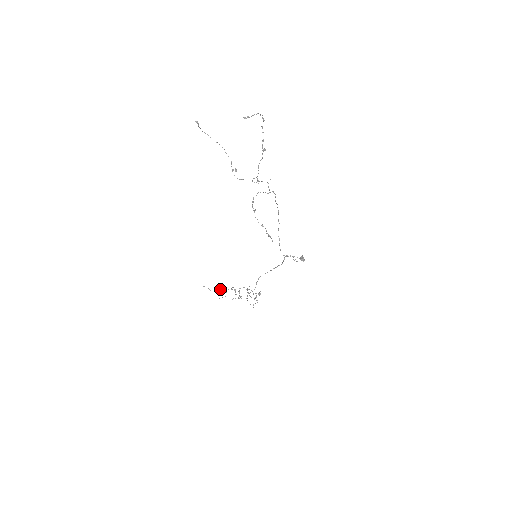
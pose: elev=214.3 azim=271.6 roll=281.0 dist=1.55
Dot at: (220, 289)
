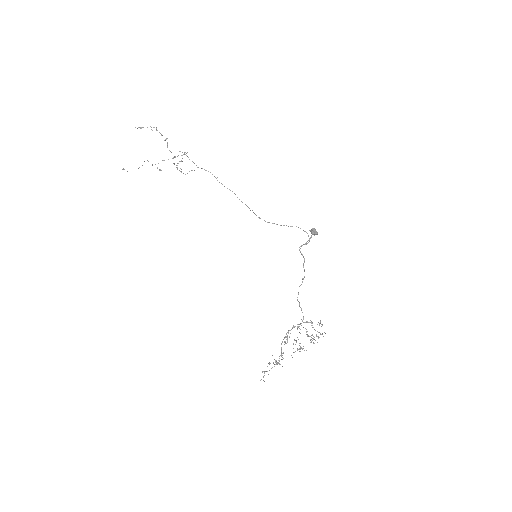
Dot at: (277, 363)
